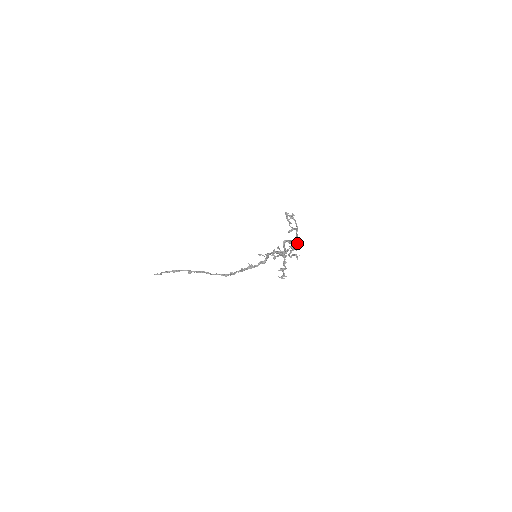
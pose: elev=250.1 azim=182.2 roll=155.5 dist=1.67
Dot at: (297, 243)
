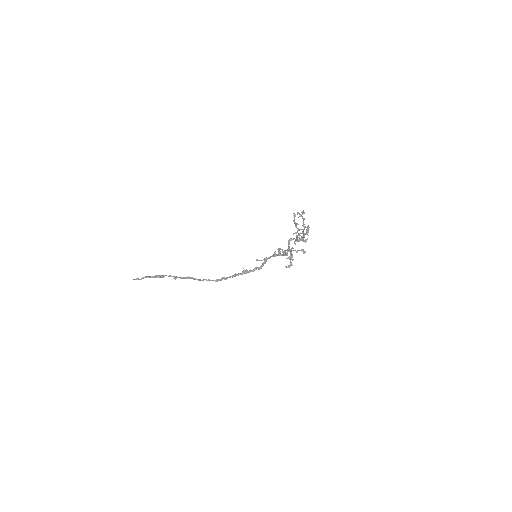
Dot at: occluded
